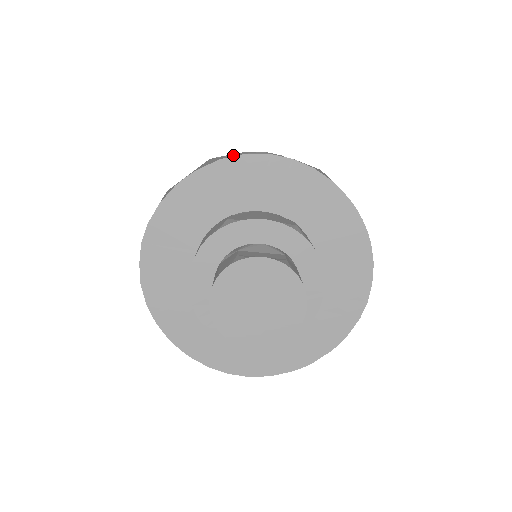
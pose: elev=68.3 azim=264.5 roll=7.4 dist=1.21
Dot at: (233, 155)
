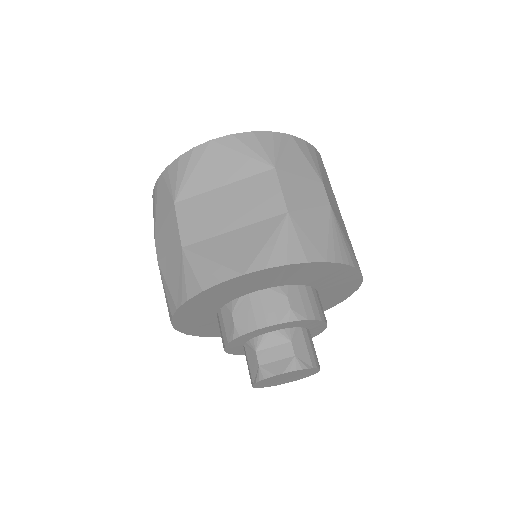
Dot at: (187, 180)
